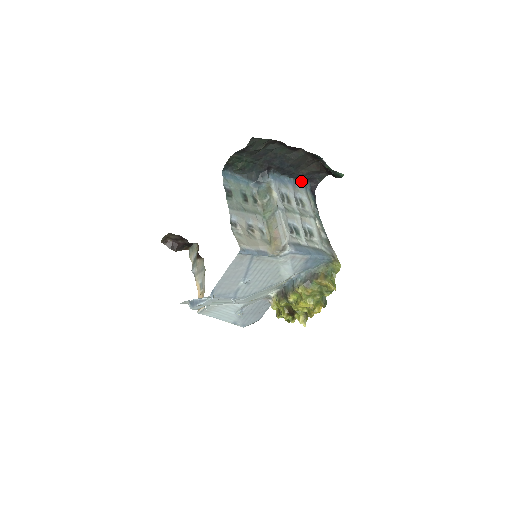
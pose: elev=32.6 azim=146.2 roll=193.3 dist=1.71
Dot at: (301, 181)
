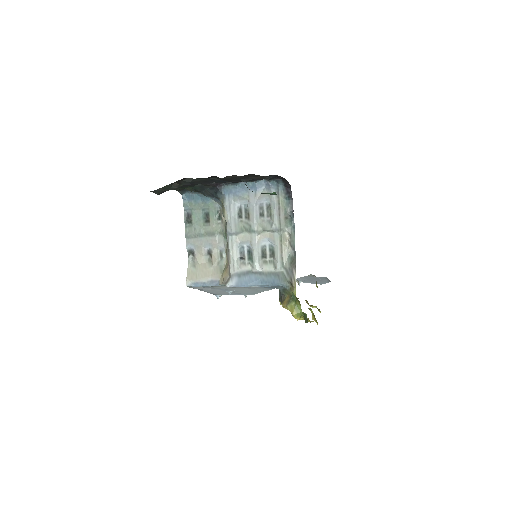
Dot at: (268, 180)
